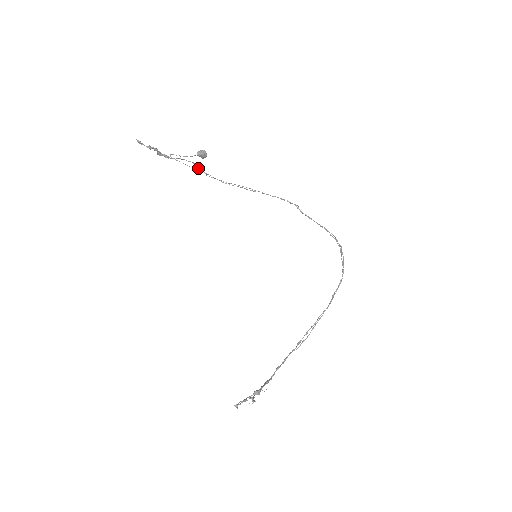
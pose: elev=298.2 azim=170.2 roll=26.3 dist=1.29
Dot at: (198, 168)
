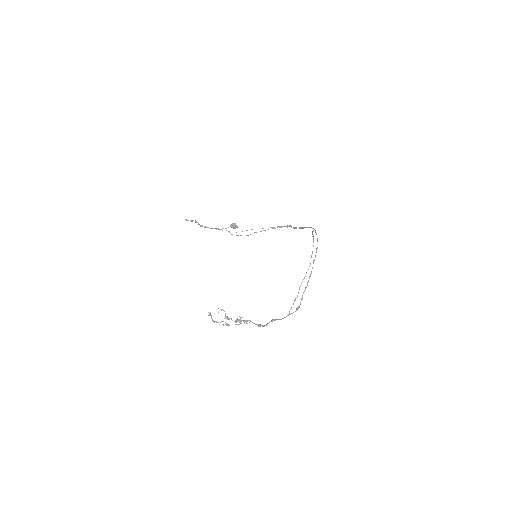
Dot at: (231, 234)
